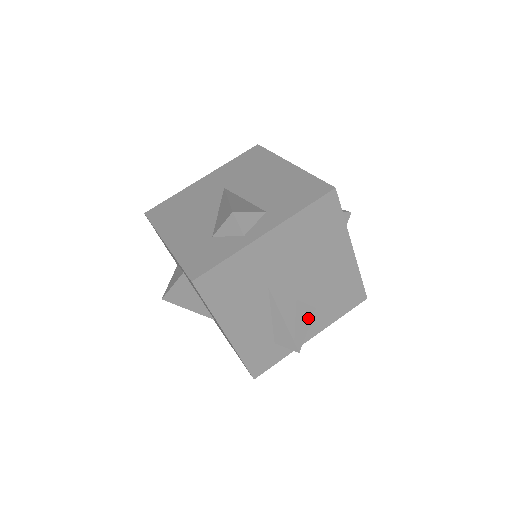
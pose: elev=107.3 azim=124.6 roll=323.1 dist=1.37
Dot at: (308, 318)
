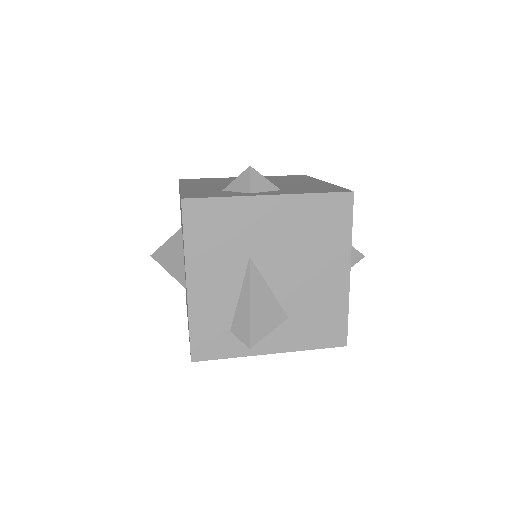
Dot at: (276, 321)
